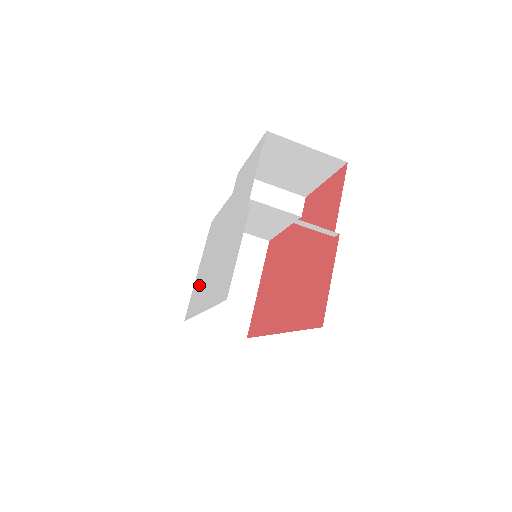
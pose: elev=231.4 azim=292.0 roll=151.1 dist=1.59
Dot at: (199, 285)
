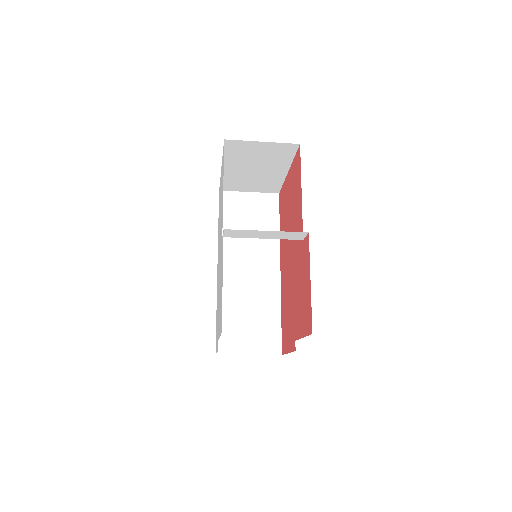
Dot at: (219, 214)
